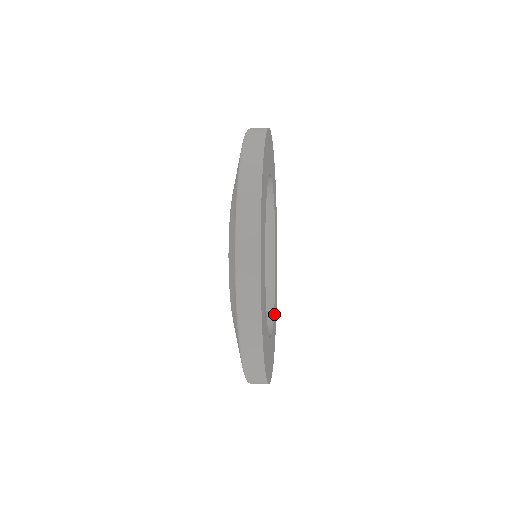
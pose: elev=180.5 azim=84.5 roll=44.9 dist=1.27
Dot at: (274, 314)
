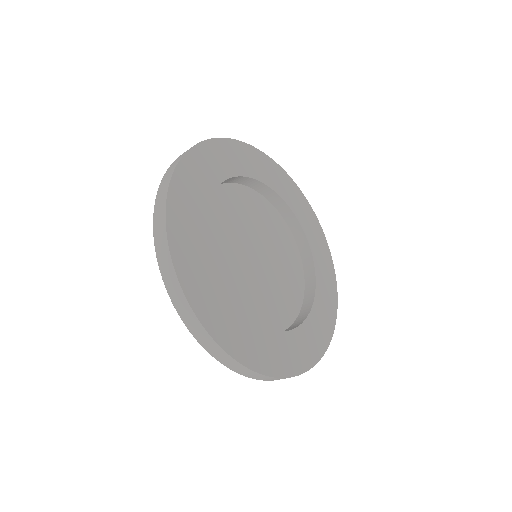
Dot at: (293, 338)
